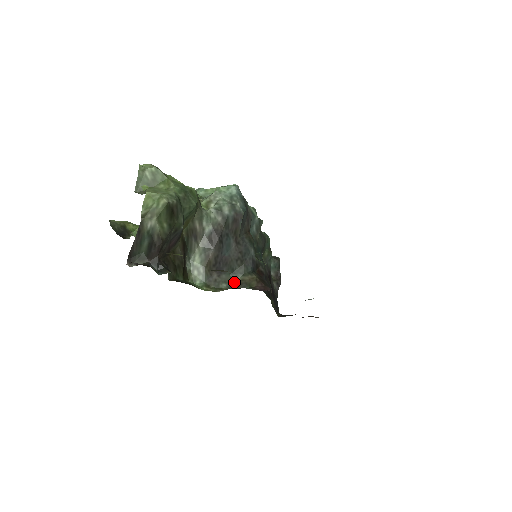
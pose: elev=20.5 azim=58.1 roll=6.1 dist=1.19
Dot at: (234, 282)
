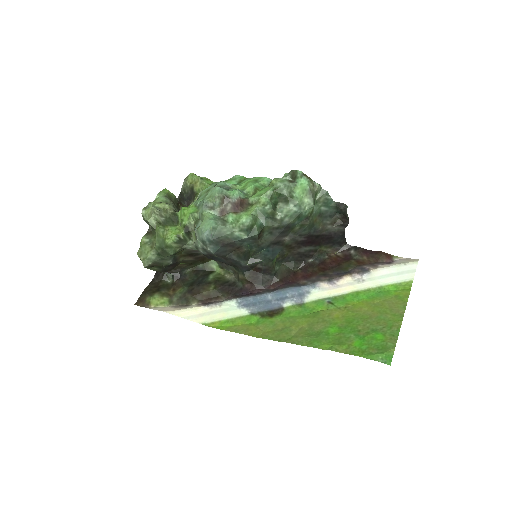
Dot at: (237, 272)
